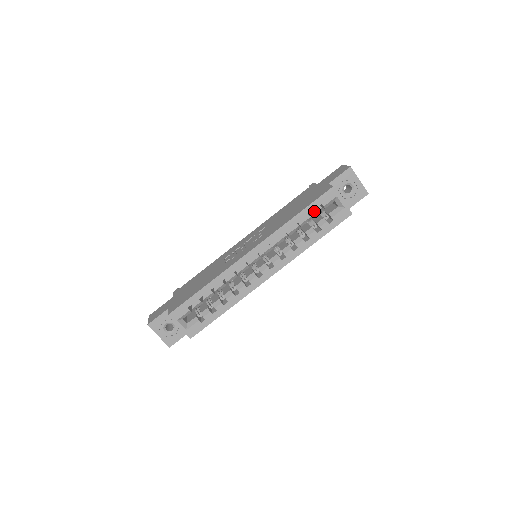
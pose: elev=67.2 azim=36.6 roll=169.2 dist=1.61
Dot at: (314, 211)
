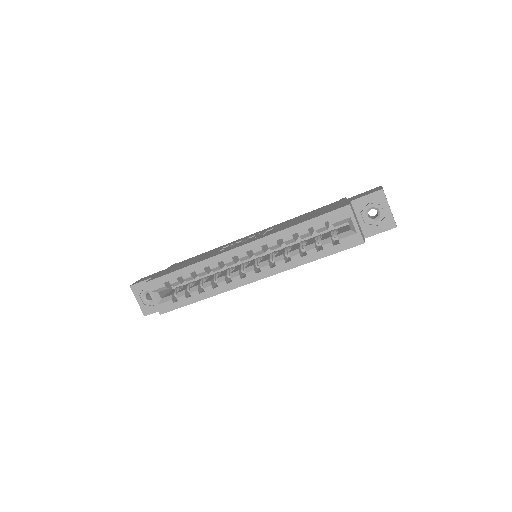
Dot at: (320, 226)
